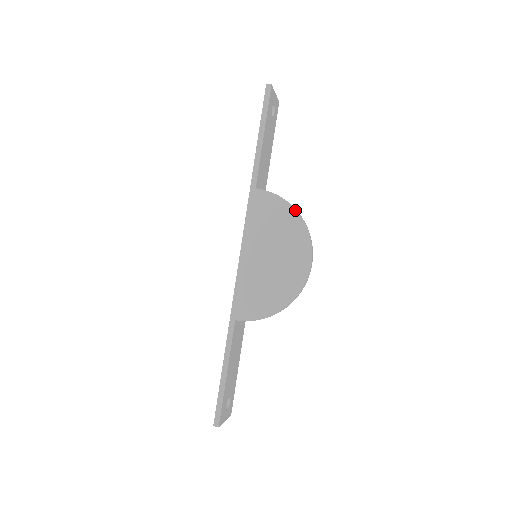
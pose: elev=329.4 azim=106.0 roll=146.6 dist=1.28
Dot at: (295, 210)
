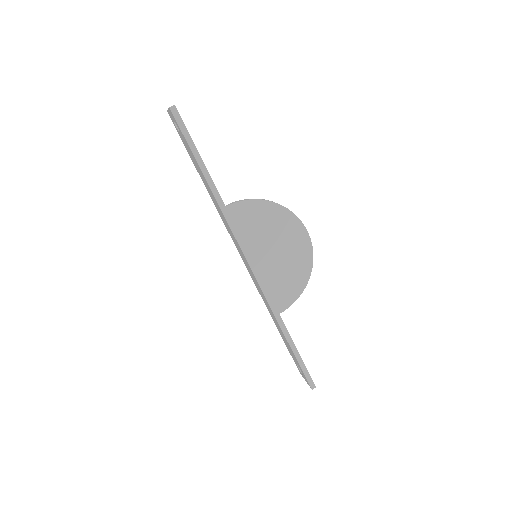
Dot at: (270, 202)
